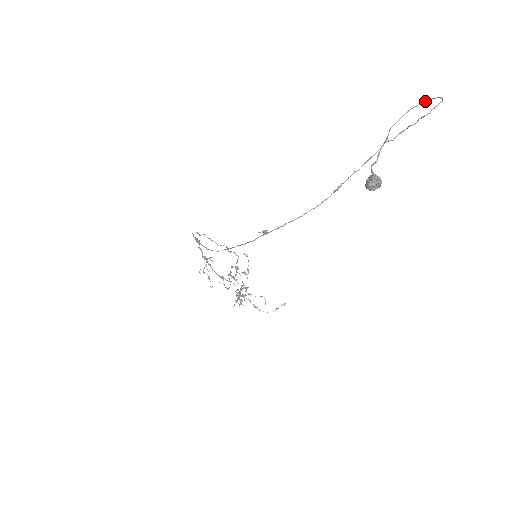
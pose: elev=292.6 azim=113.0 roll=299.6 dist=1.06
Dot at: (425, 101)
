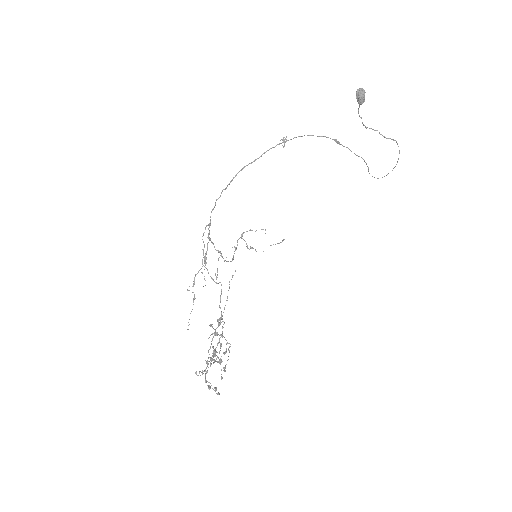
Dot at: occluded
